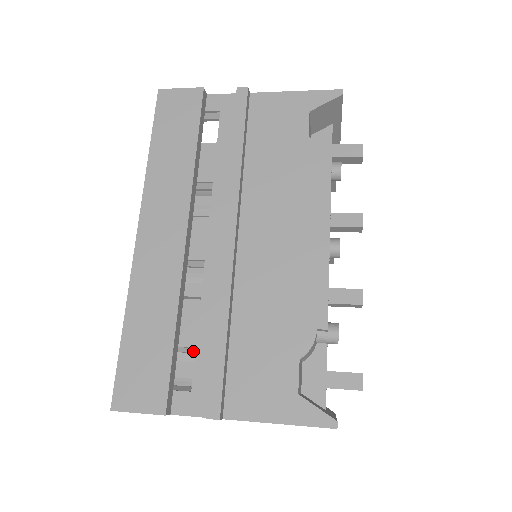
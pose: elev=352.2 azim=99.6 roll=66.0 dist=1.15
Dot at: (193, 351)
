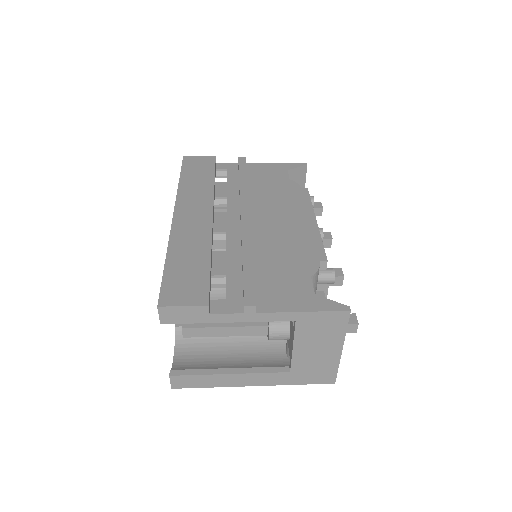
Dot at: (222, 282)
